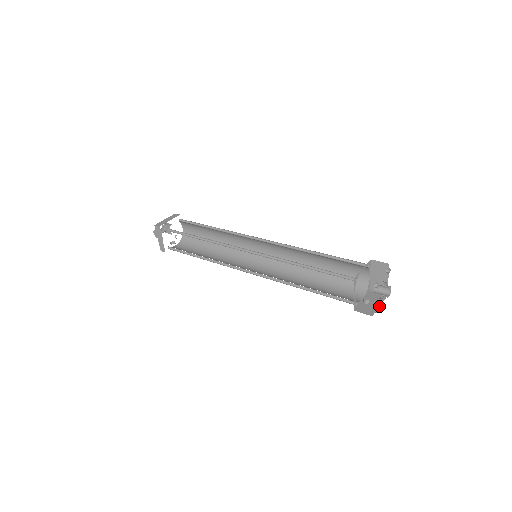
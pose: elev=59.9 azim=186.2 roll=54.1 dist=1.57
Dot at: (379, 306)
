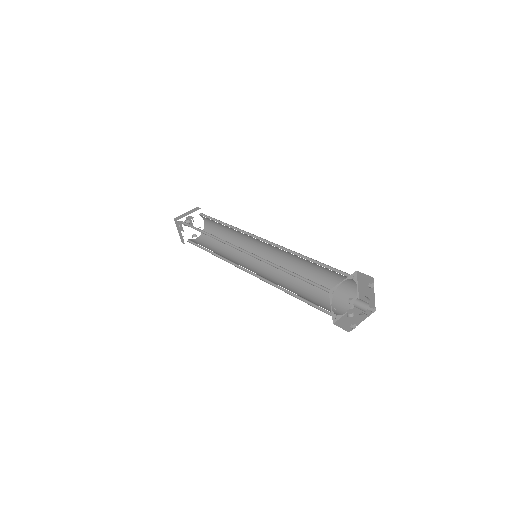
Dot at: occluded
